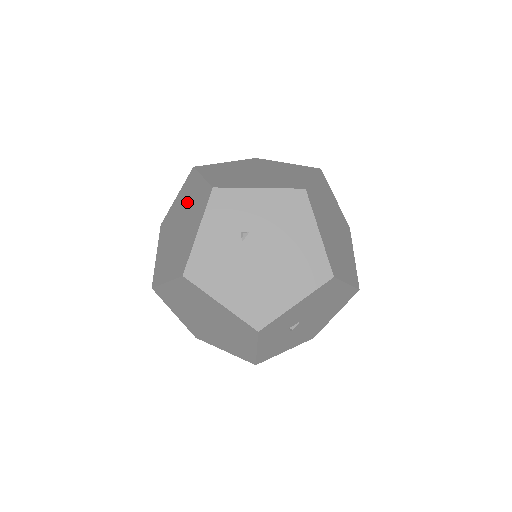
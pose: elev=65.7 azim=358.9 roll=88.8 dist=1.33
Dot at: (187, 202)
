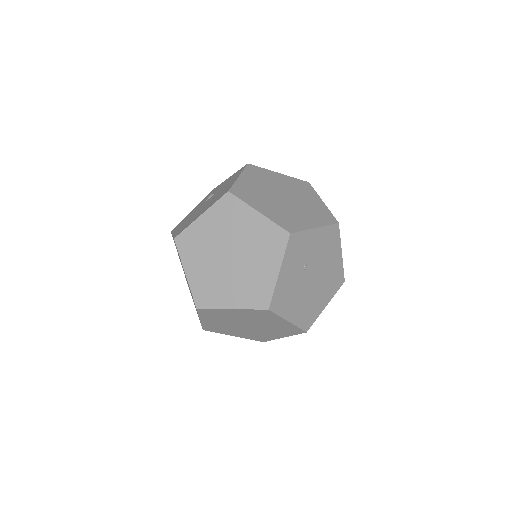
Dot at: (236, 232)
